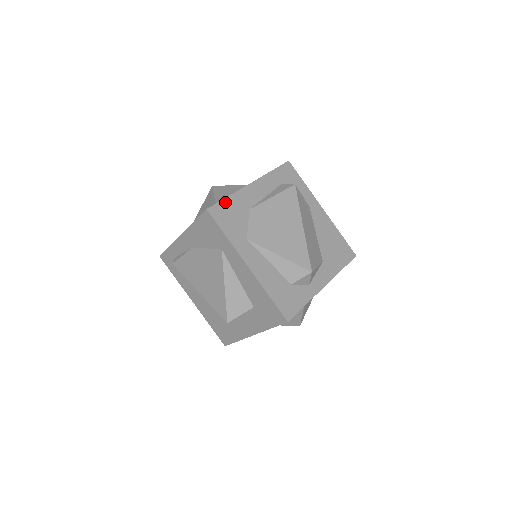
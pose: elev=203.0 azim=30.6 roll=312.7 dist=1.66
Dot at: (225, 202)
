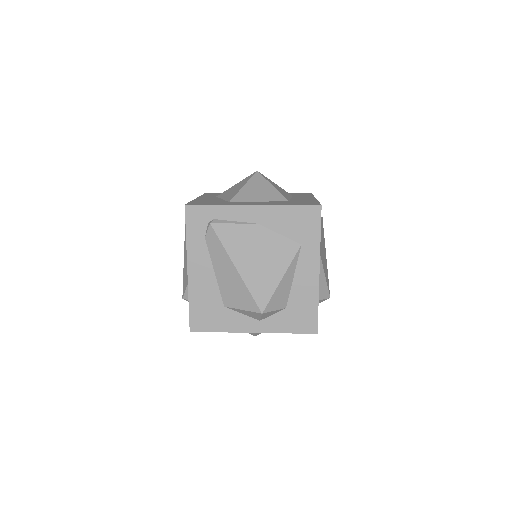
Dot at: occluded
